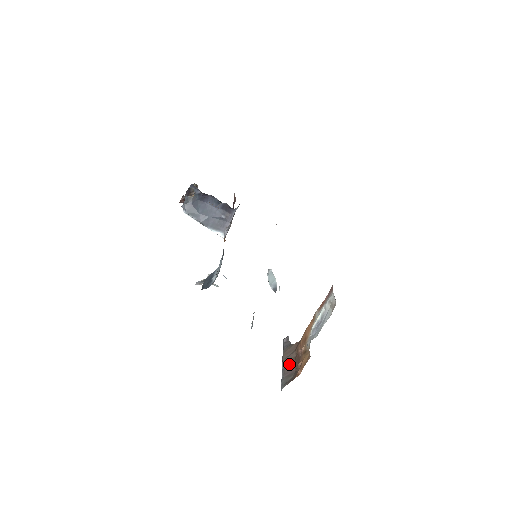
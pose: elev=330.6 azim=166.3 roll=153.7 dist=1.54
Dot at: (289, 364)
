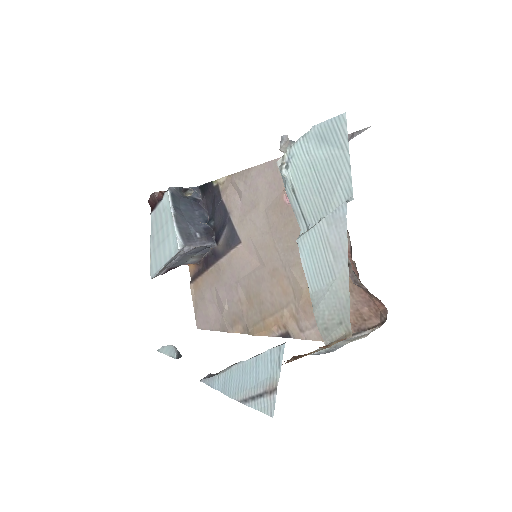
Dot at: occluded
